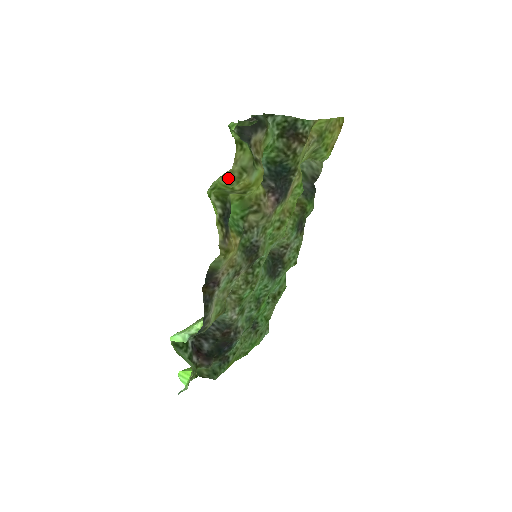
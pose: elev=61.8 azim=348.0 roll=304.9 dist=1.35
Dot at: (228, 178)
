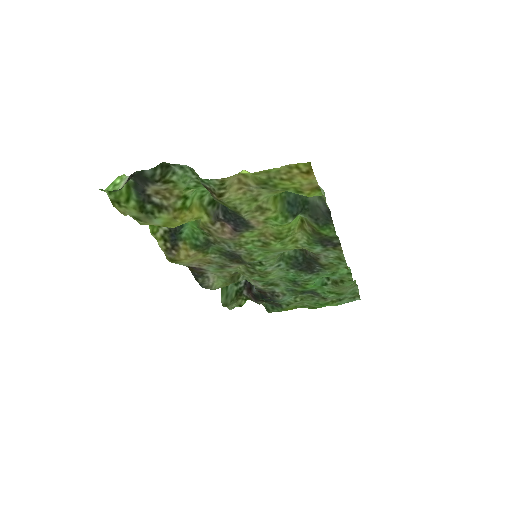
Dot at: occluded
